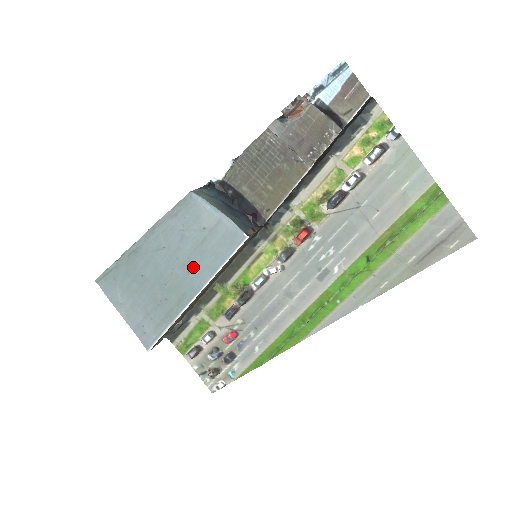
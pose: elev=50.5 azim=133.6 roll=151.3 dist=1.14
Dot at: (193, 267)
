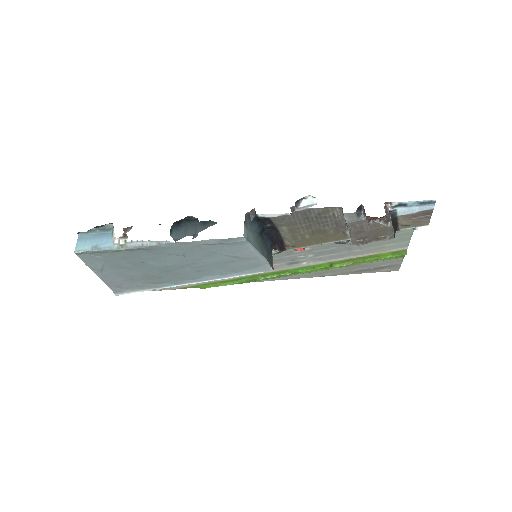
Dot at: (205, 270)
